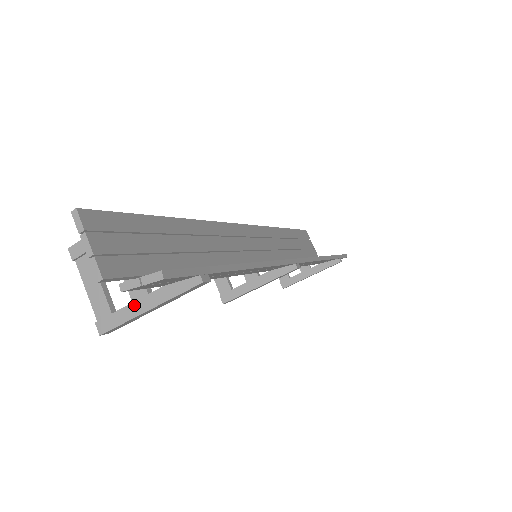
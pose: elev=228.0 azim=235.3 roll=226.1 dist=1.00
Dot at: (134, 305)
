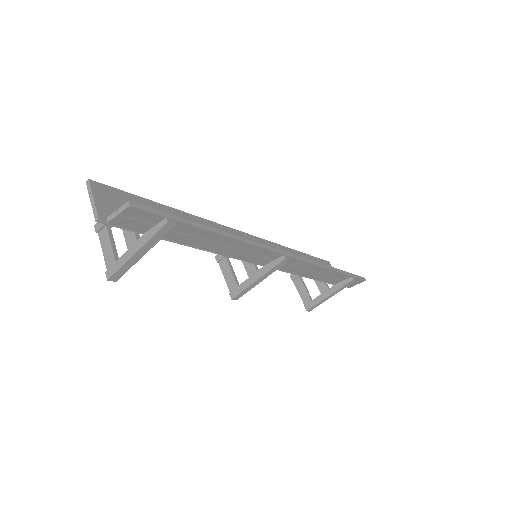
Dot at: (128, 252)
